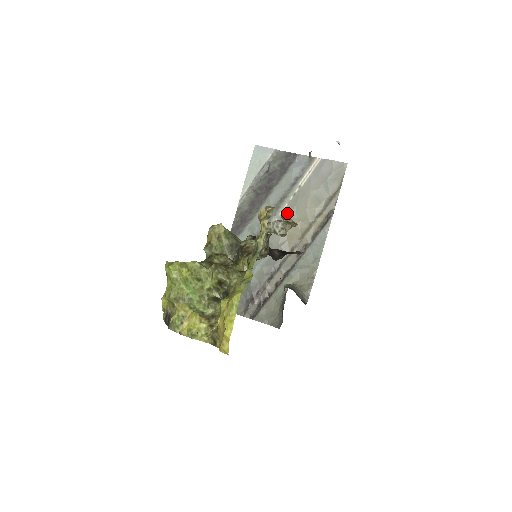
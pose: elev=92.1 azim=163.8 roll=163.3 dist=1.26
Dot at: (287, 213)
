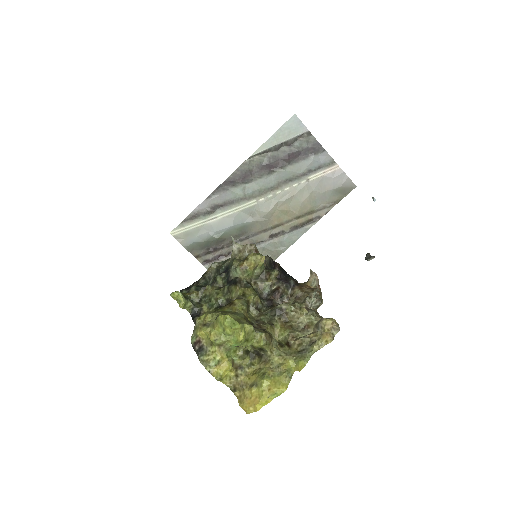
Dot at: (284, 196)
